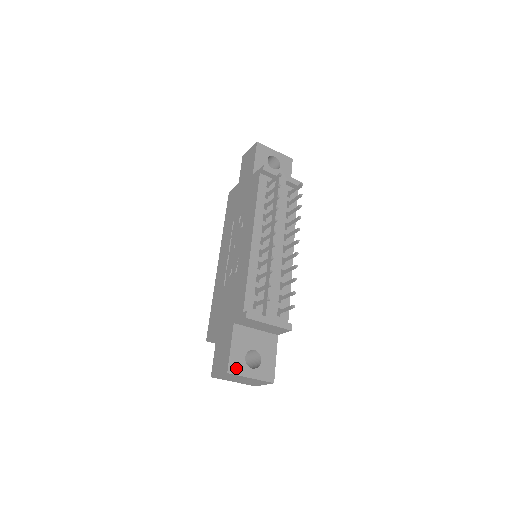
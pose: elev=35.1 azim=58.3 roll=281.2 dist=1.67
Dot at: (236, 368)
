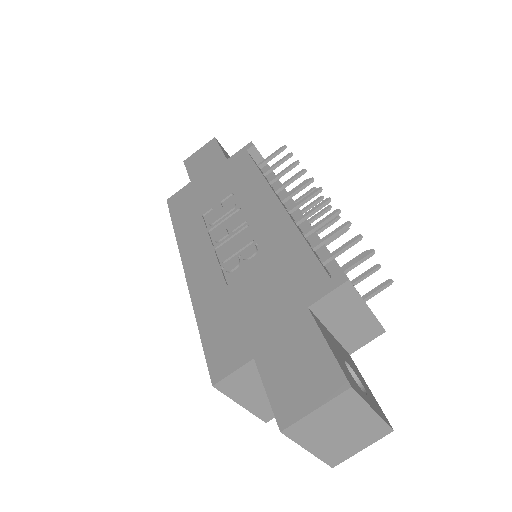
Dot at: (352, 383)
